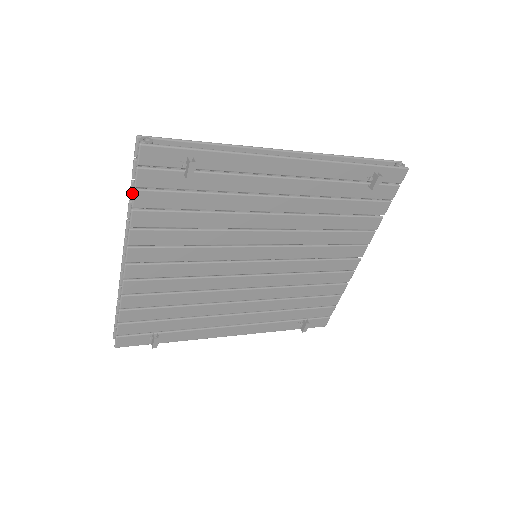
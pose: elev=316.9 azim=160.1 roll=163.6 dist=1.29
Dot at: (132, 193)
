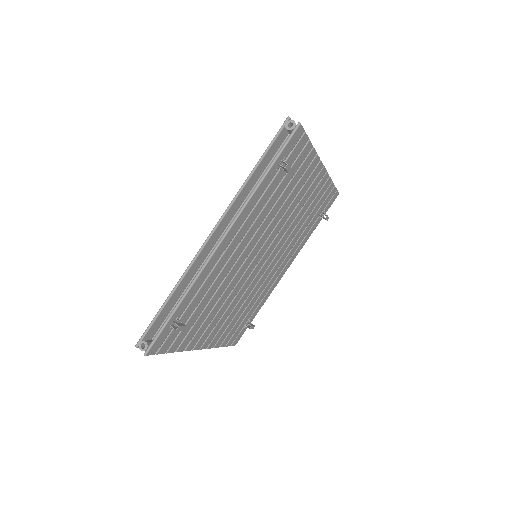
Dot at: occluded
